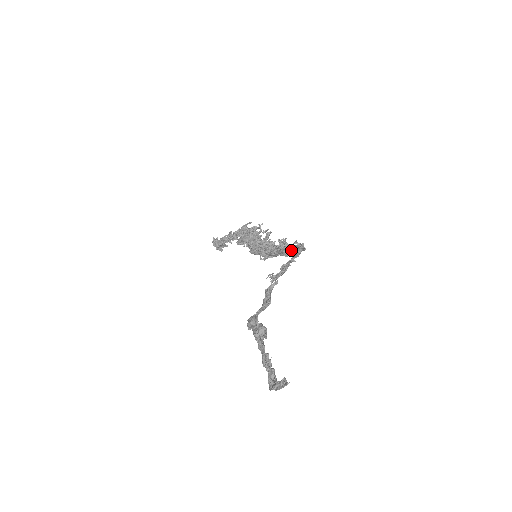
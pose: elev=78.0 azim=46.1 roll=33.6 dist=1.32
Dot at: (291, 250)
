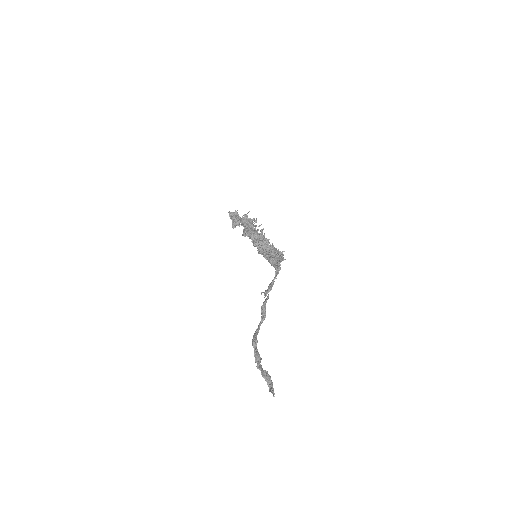
Dot at: (275, 262)
